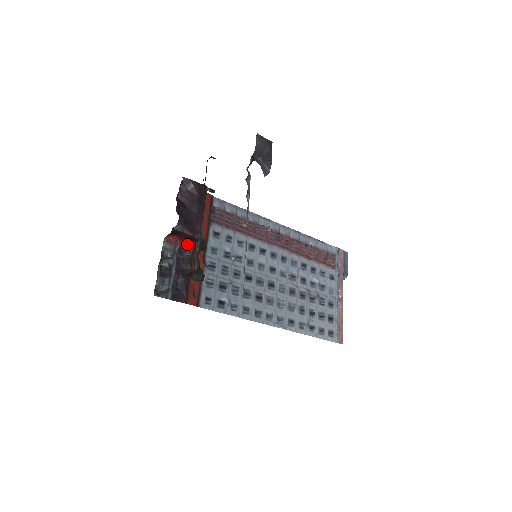
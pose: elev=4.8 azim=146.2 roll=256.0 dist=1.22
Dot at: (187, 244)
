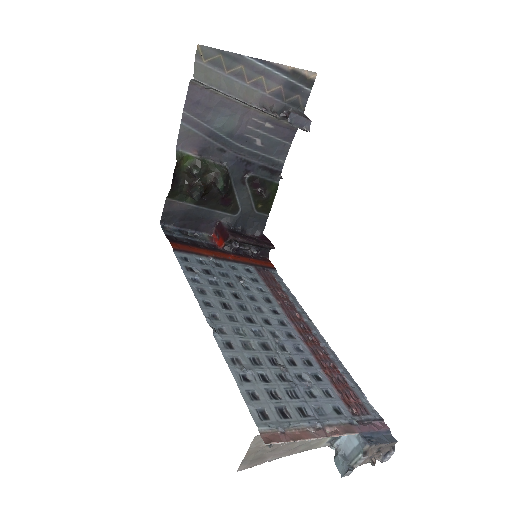
Dot at: (220, 248)
